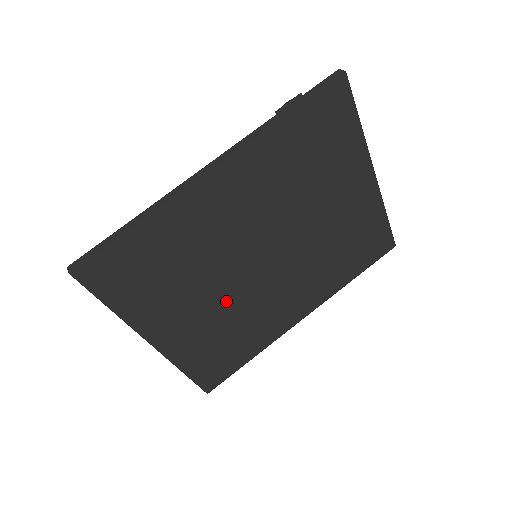
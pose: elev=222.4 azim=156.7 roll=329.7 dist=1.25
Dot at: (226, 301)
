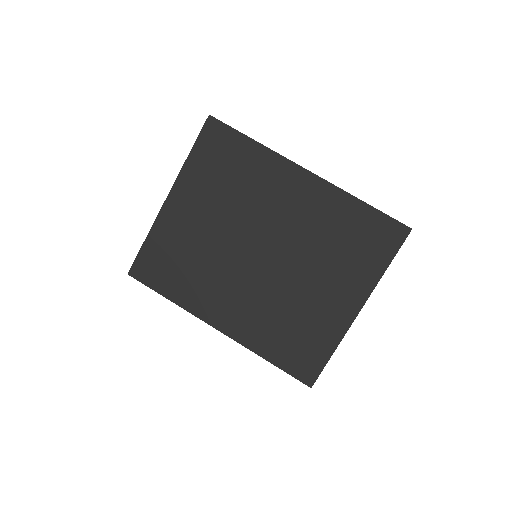
Dot at: (216, 240)
